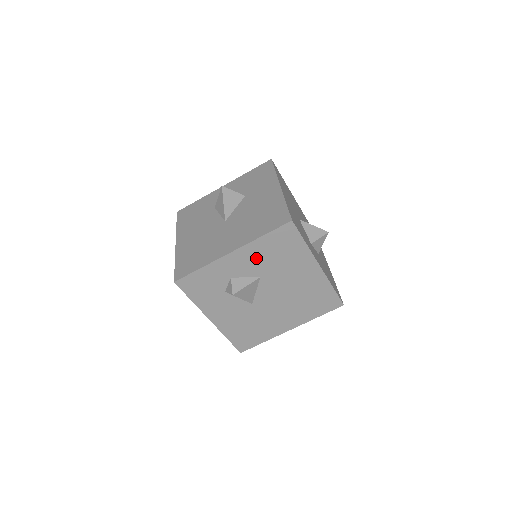
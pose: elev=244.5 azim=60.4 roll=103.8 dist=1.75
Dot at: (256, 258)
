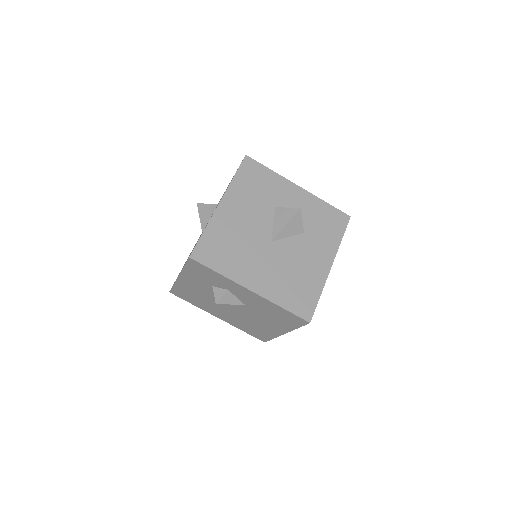
Dot at: (259, 303)
